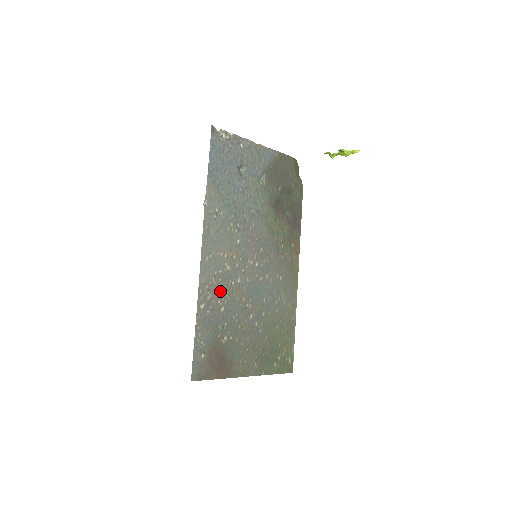
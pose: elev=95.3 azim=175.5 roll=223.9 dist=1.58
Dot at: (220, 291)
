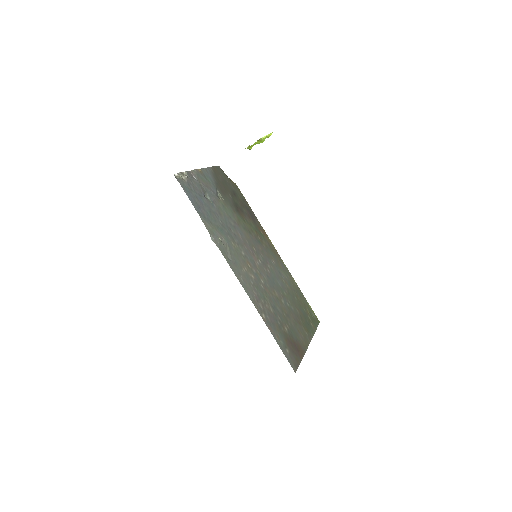
Dot at: (262, 297)
